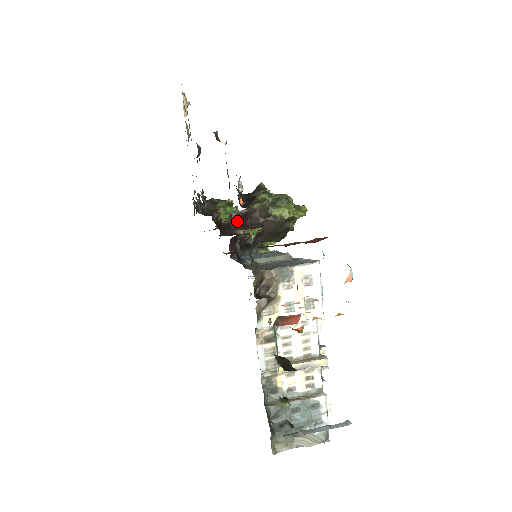
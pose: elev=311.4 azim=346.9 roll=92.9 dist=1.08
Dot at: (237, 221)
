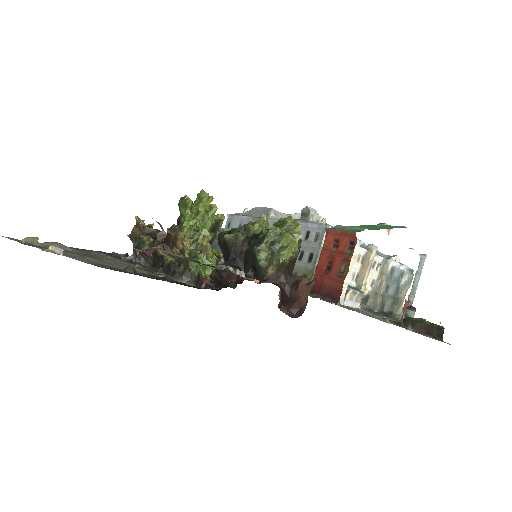
Dot at: (282, 301)
